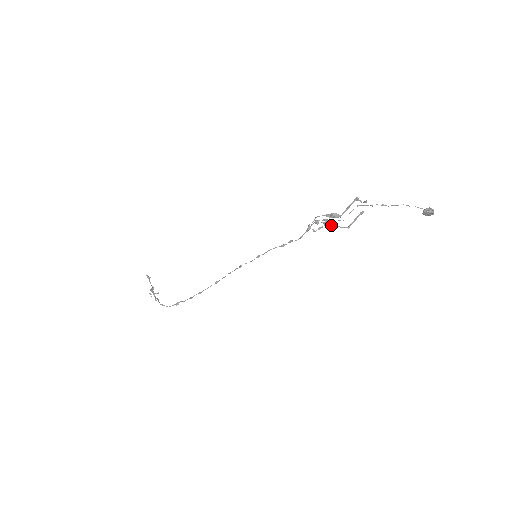
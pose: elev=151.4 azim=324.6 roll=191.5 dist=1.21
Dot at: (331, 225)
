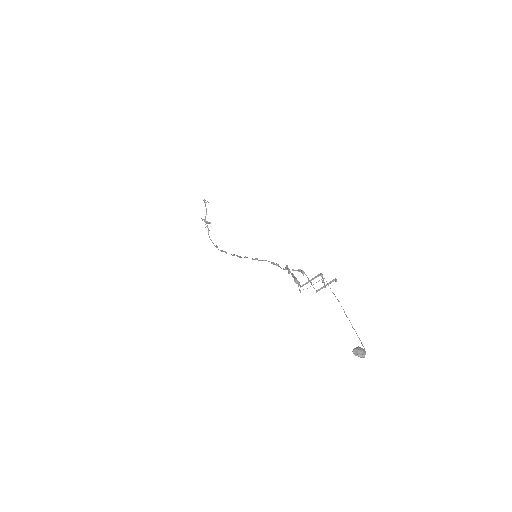
Dot at: occluded
